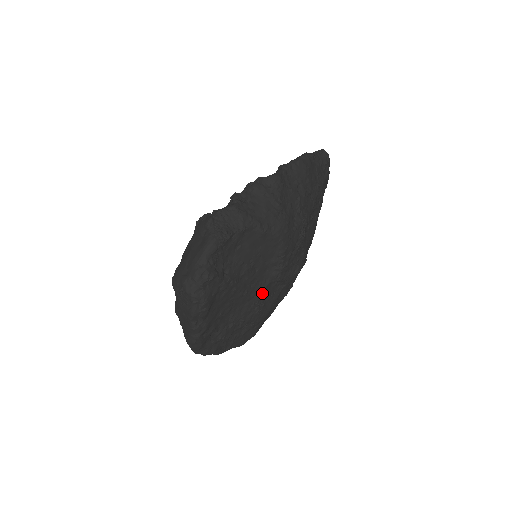
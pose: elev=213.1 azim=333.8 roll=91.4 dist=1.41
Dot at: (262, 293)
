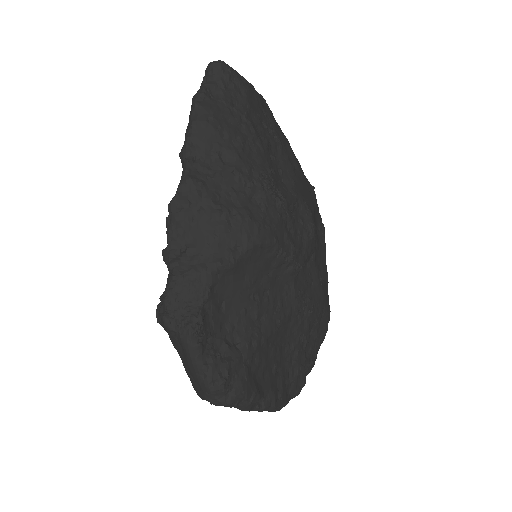
Dot at: (296, 297)
